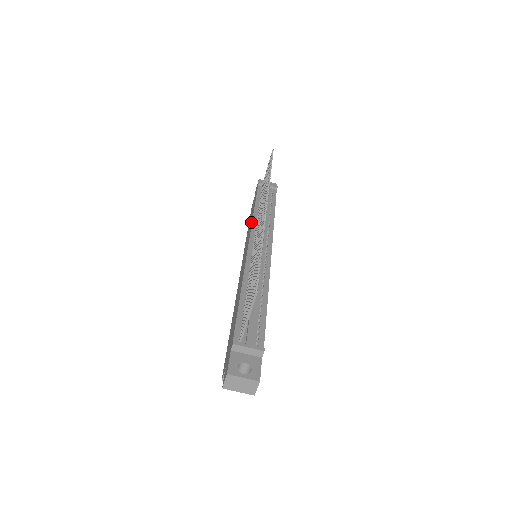
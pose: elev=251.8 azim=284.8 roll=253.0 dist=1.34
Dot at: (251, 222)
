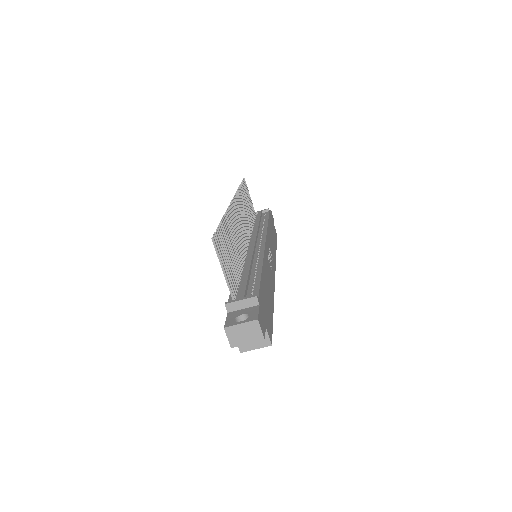
Dot at: occluded
